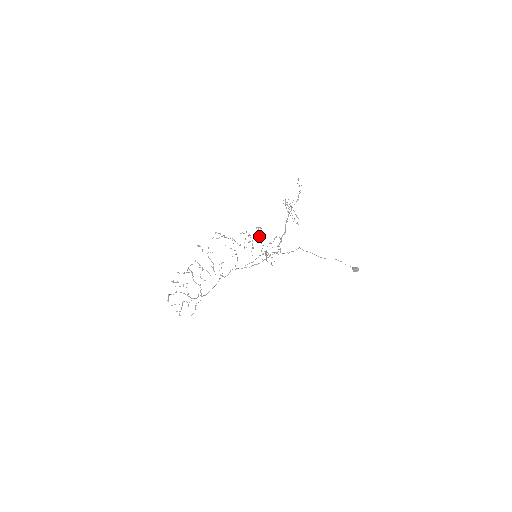
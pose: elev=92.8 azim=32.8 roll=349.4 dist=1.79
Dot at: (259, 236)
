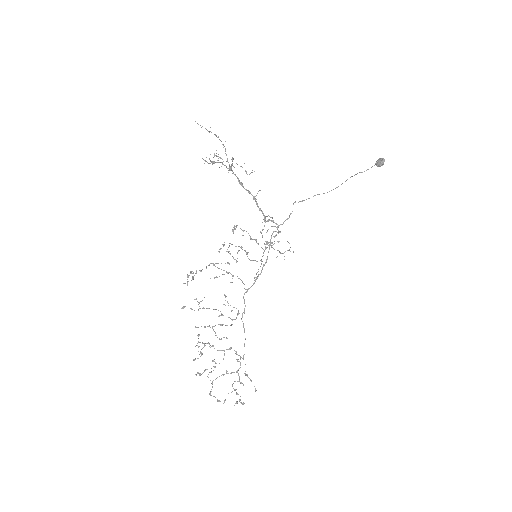
Dot at: (242, 235)
